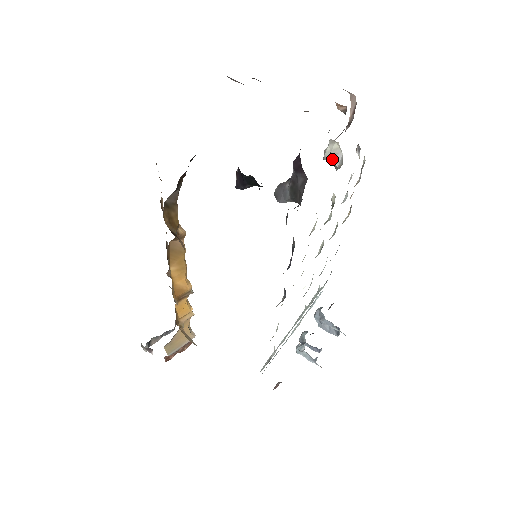
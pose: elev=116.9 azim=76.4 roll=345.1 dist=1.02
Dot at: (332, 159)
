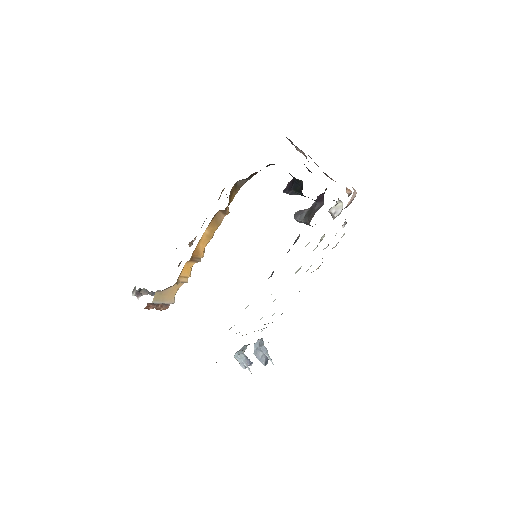
Dot at: (334, 212)
